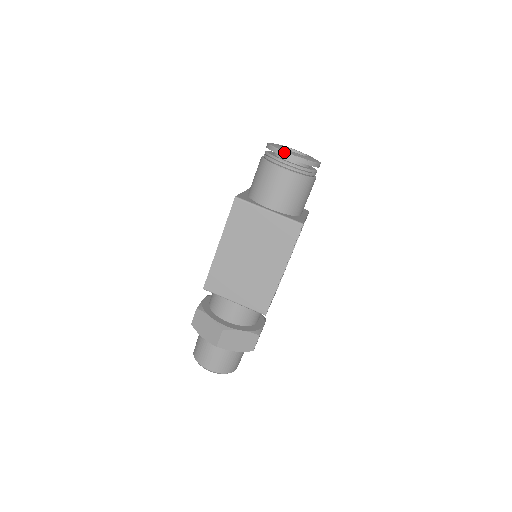
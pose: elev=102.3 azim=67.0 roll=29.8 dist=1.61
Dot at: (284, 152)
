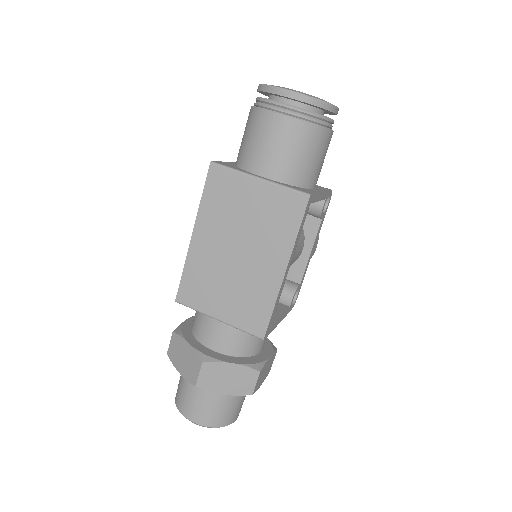
Dot at: (278, 88)
